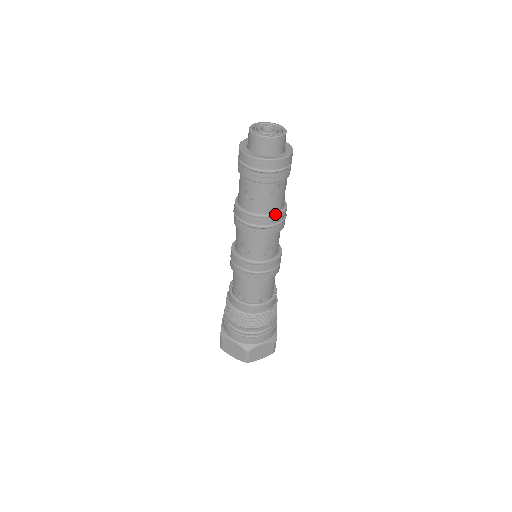
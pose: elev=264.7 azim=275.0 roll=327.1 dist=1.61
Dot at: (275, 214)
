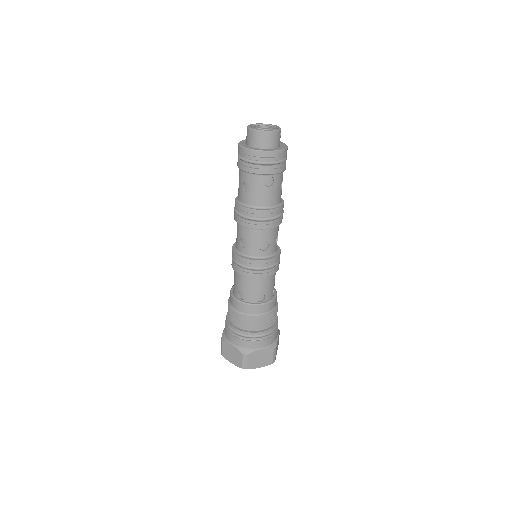
Dot at: (270, 208)
